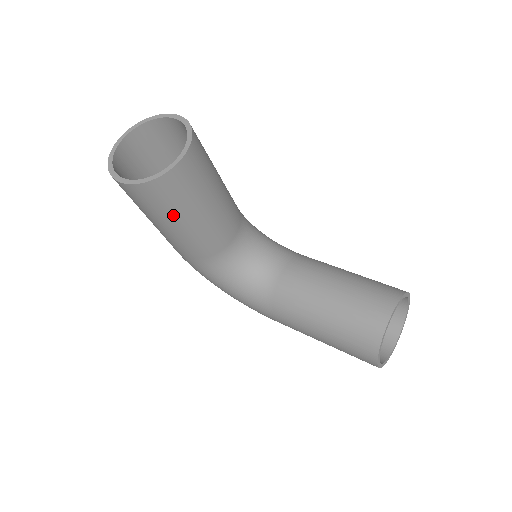
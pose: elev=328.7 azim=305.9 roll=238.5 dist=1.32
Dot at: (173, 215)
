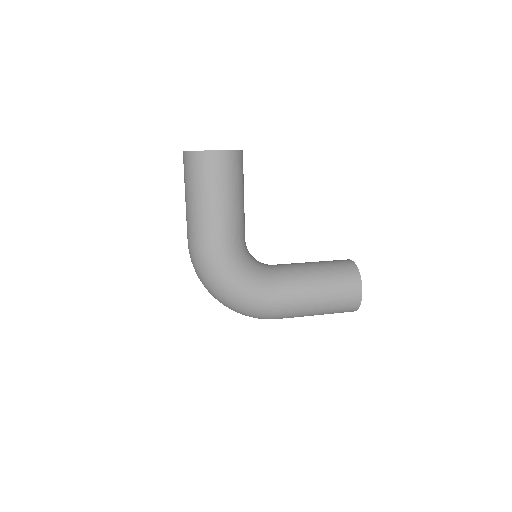
Dot at: (236, 186)
